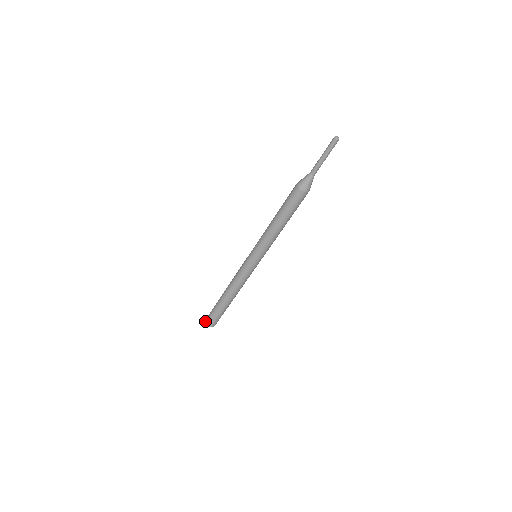
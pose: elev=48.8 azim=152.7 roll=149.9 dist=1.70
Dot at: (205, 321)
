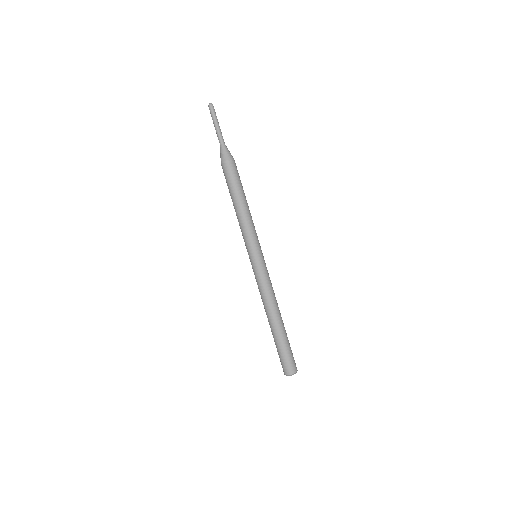
Dot at: (286, 375)
